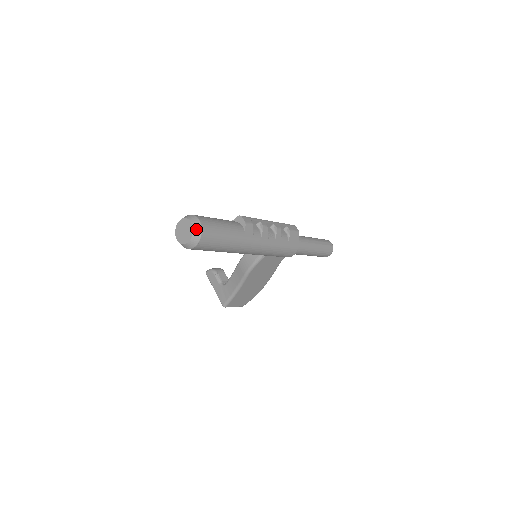
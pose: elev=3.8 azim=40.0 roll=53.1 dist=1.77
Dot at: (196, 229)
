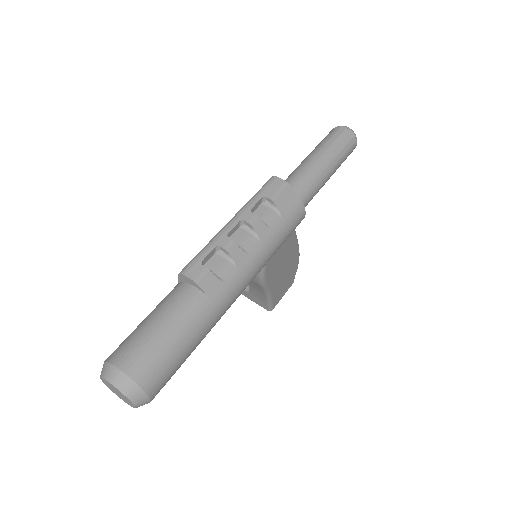
Dot at: (127, 390)
